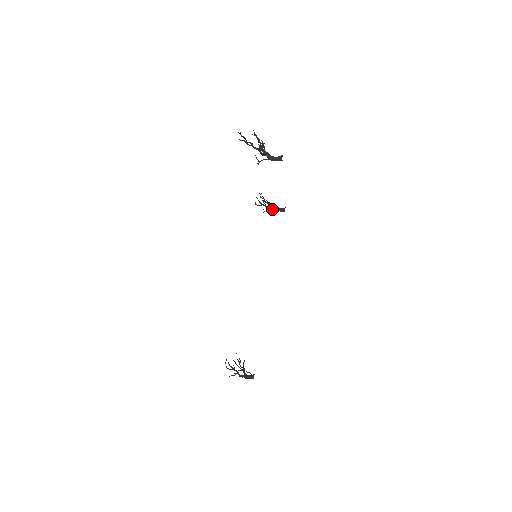
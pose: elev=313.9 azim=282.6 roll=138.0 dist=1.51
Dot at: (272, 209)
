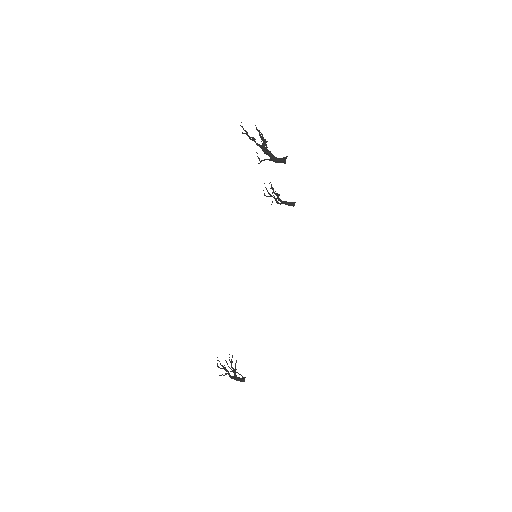
Dot at: (281, 202)
